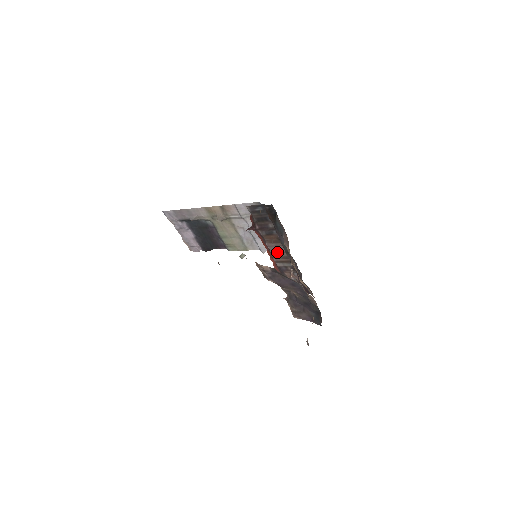
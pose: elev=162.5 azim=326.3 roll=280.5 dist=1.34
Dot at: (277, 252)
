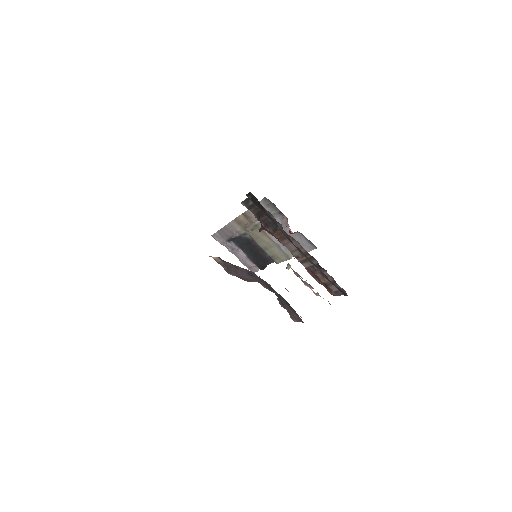
Dot at: (294, 250)
